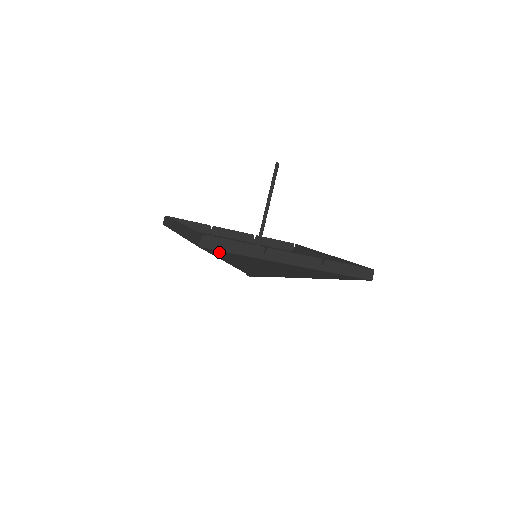
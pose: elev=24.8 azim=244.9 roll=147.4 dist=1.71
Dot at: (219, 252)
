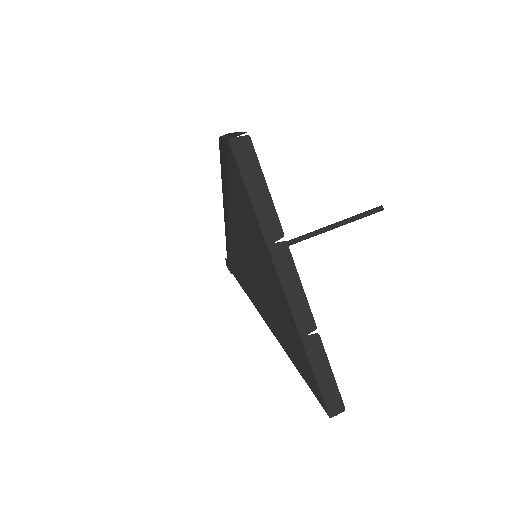
Dot at: (239, 177)
